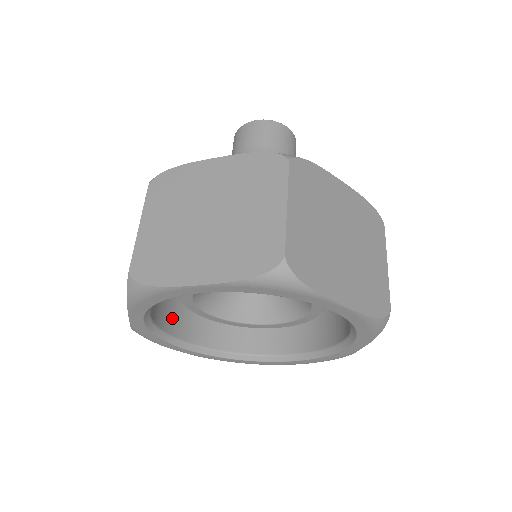
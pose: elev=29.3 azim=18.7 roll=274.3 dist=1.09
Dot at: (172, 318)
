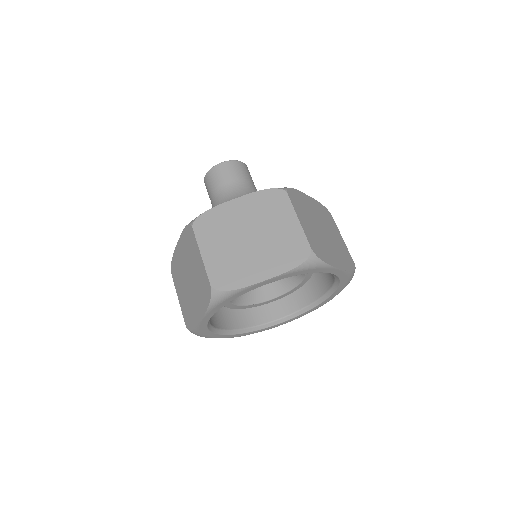
Dot at: (253, 315)
